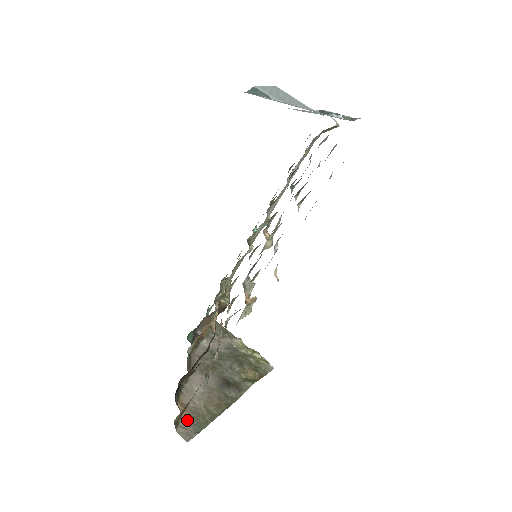
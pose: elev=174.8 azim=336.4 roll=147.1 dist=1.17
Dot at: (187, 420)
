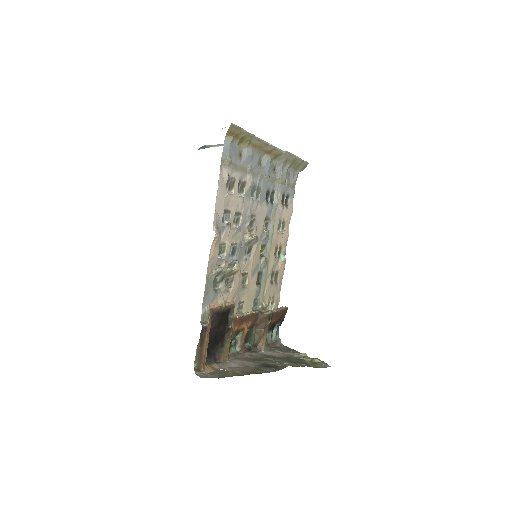
Dot at: (211, 373)
